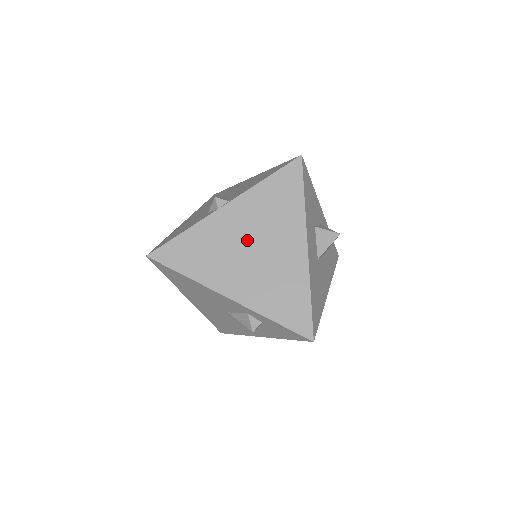
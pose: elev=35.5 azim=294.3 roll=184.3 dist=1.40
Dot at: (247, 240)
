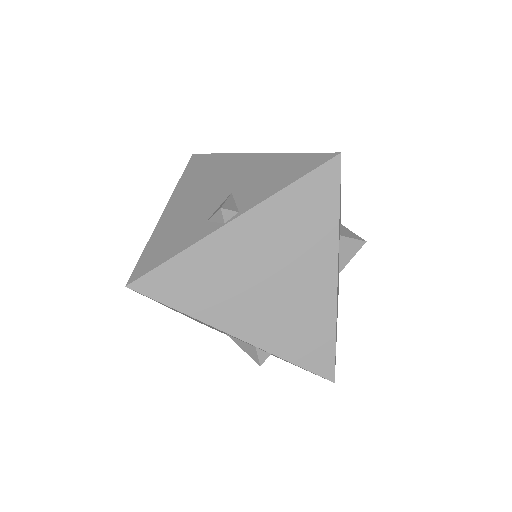
Dot at: (262, 266)
